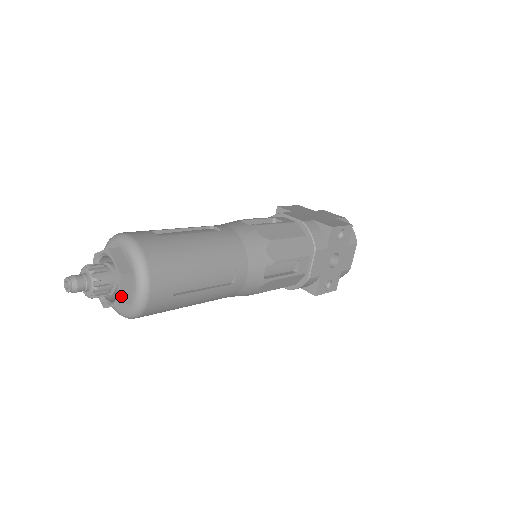
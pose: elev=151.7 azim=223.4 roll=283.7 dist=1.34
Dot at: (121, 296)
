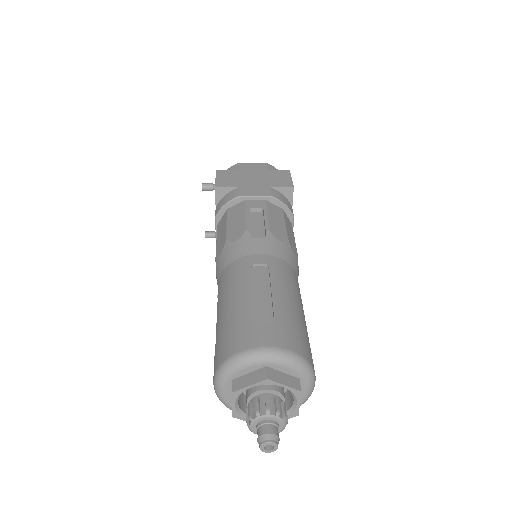
Dot at: (299, 406)
